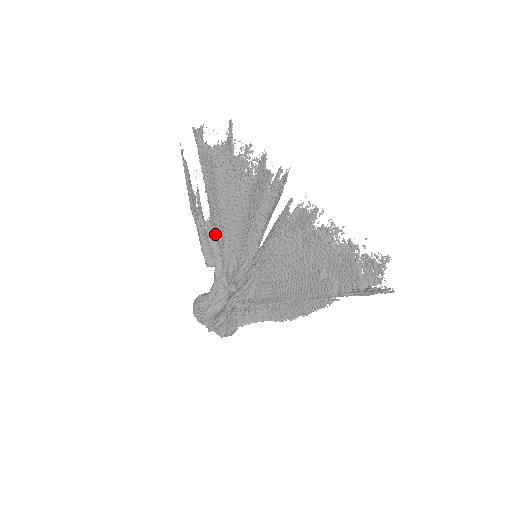
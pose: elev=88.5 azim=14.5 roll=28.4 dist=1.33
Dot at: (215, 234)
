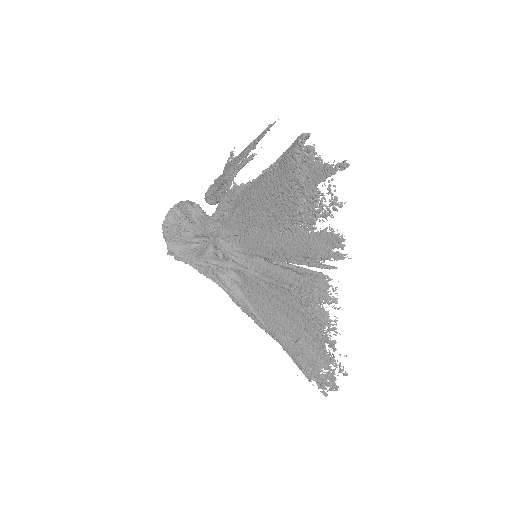
Dot at: (235, 202)
